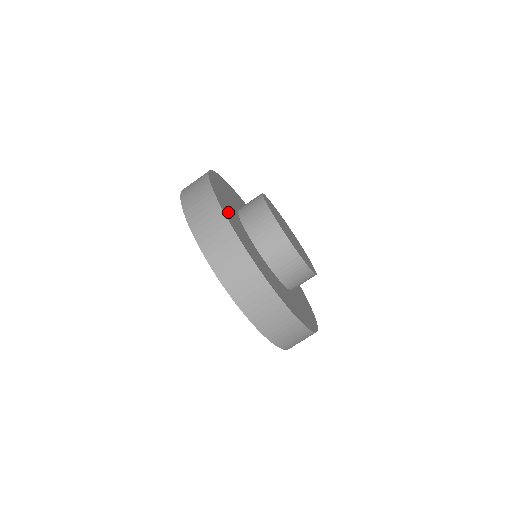
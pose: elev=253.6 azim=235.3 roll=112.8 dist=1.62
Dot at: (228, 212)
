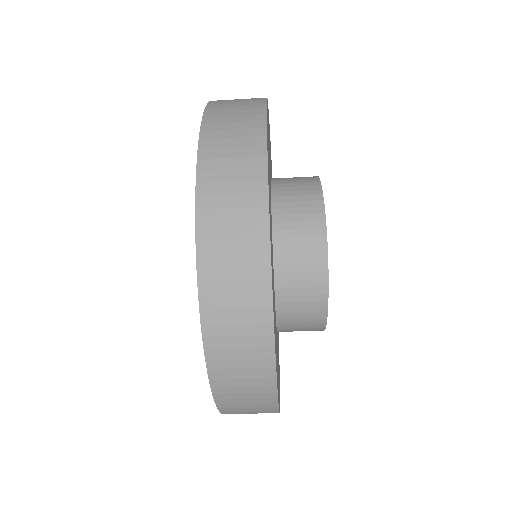
Dot at: occluded
